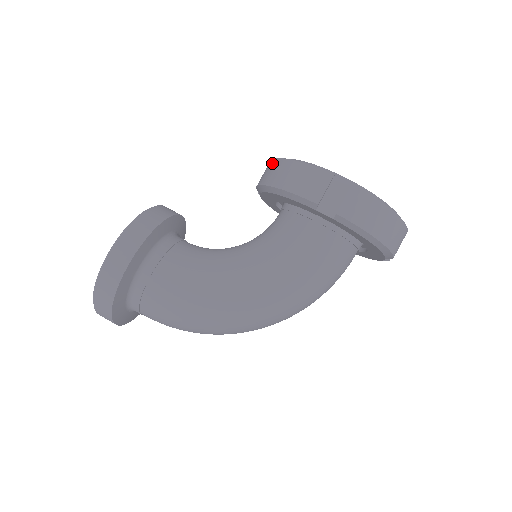
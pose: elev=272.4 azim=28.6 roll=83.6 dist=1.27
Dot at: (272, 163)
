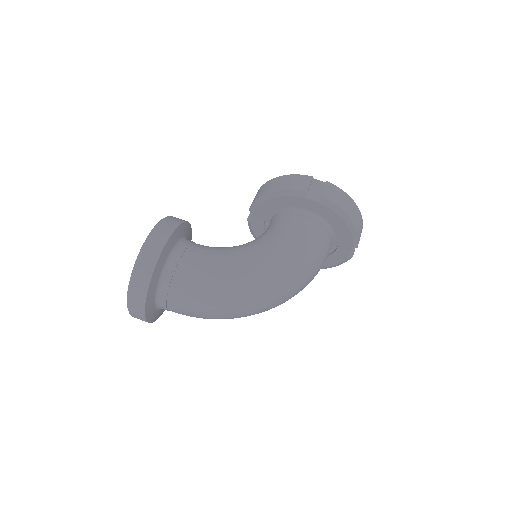
Dot at: (262, 187)
